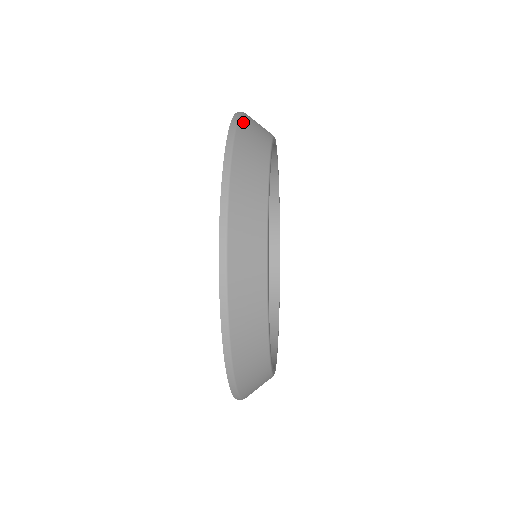
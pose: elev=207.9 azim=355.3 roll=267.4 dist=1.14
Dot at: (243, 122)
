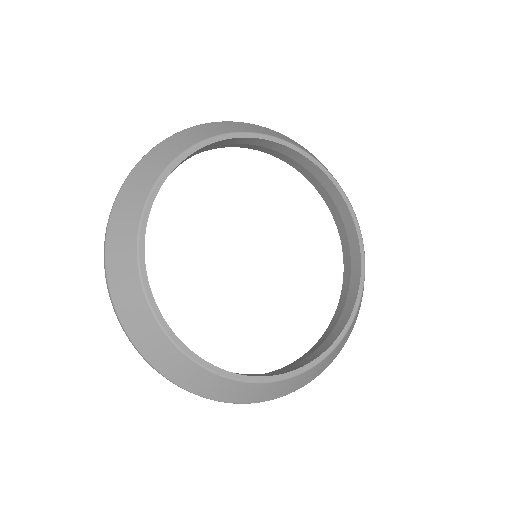
Dot at: (117, 205)
